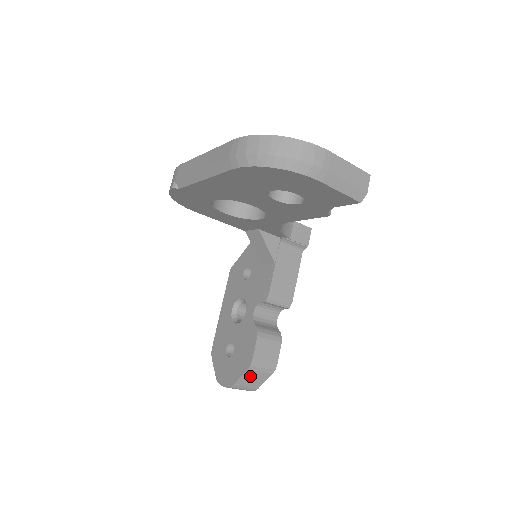
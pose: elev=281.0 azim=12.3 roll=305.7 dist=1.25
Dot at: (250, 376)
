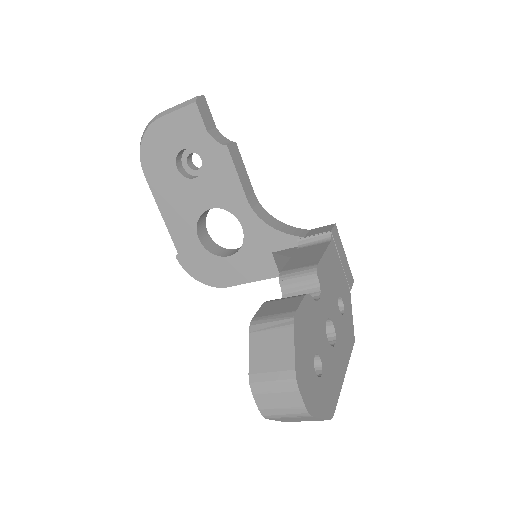
Dot at: (262, 345)
